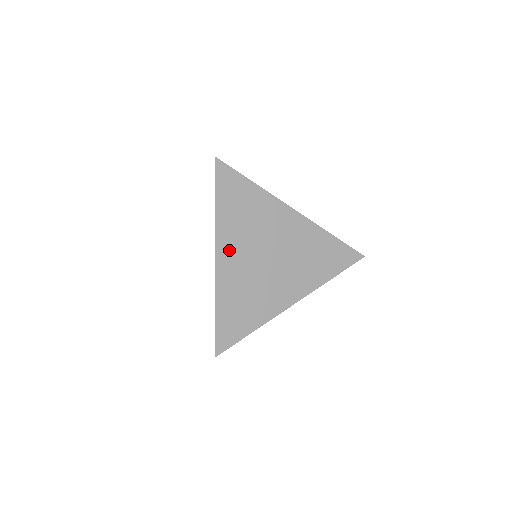
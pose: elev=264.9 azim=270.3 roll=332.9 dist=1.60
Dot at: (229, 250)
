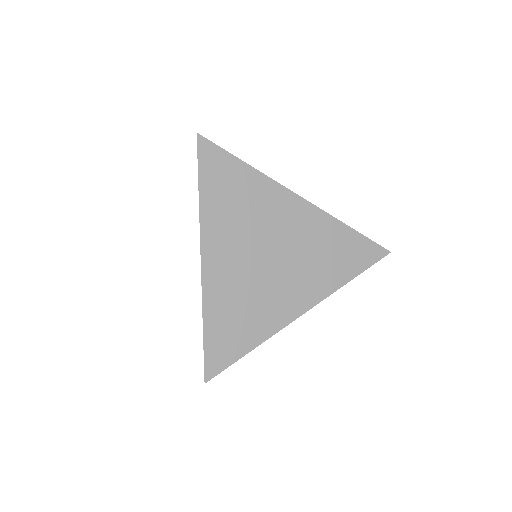
Dot at: (218, 248)
